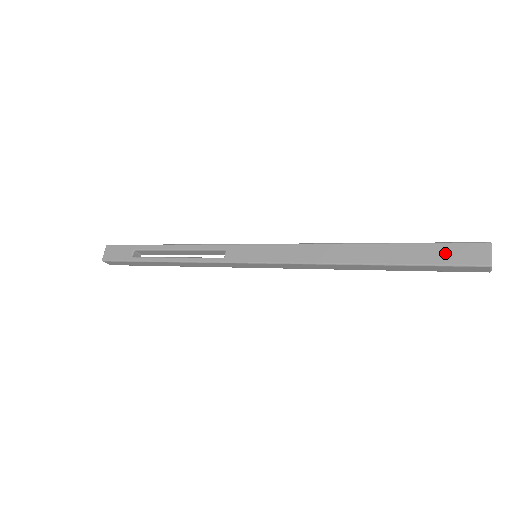
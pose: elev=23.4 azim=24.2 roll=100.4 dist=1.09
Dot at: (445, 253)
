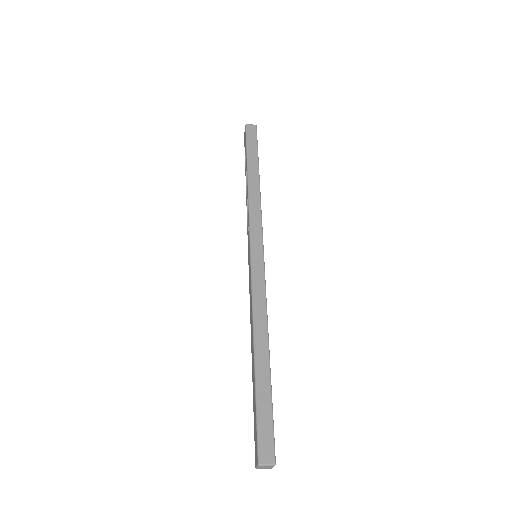
Dot at: (255, 425)
